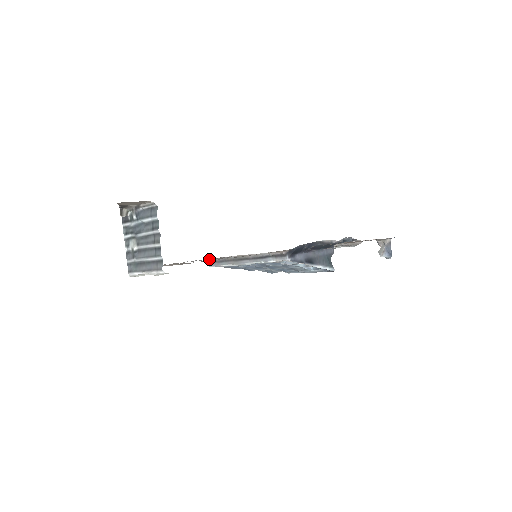
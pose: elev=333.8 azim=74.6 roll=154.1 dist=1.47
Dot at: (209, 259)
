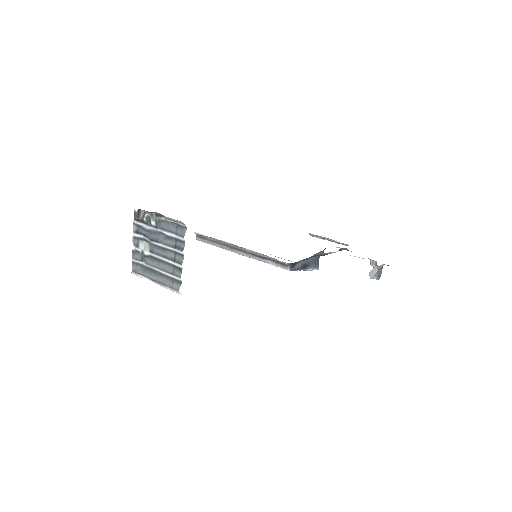
Dot at: occluded
